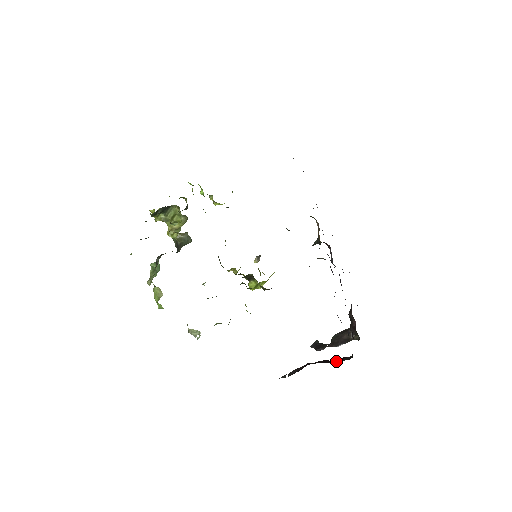
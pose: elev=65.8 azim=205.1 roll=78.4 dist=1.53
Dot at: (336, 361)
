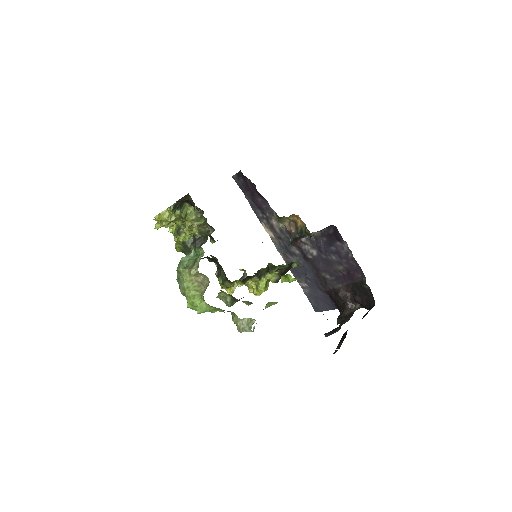
Dot at: (365, 315)
